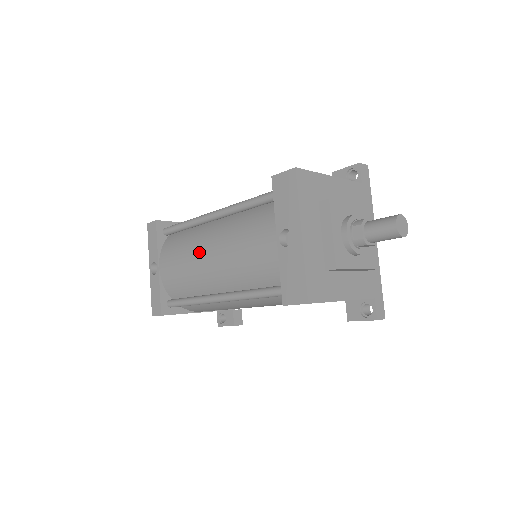
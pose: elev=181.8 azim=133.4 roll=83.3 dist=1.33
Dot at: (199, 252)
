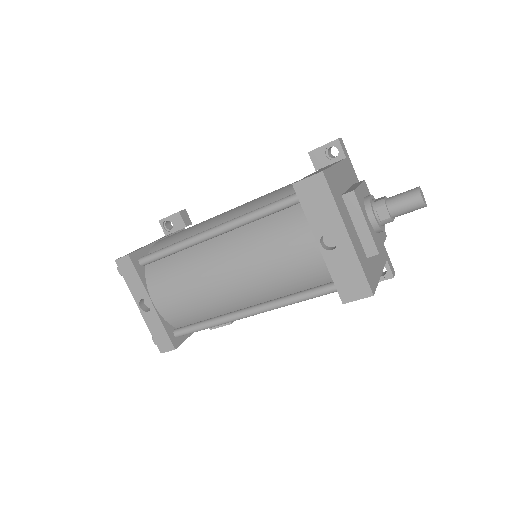
Dot at: (210, 276)
